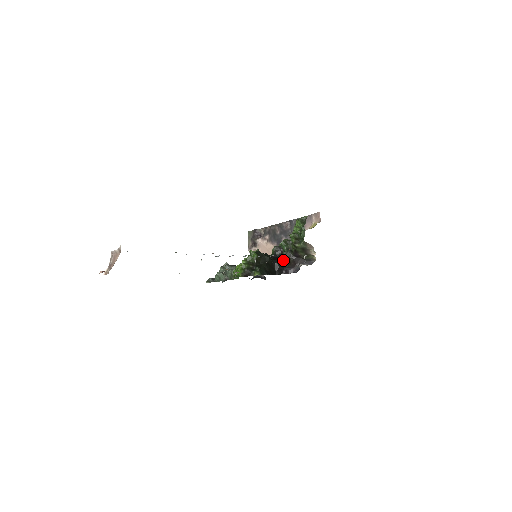
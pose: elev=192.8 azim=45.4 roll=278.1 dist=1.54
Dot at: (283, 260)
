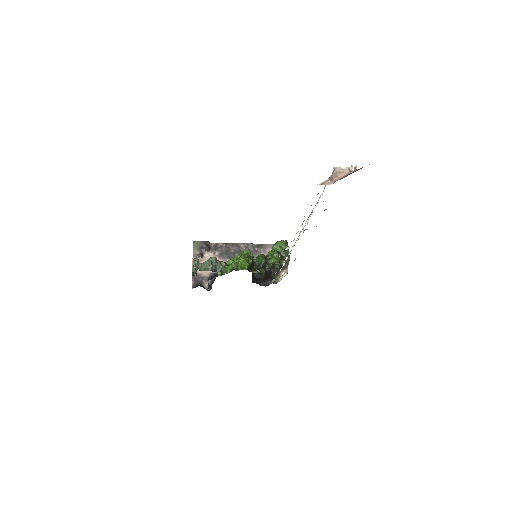
Dot at: (264, 270)
